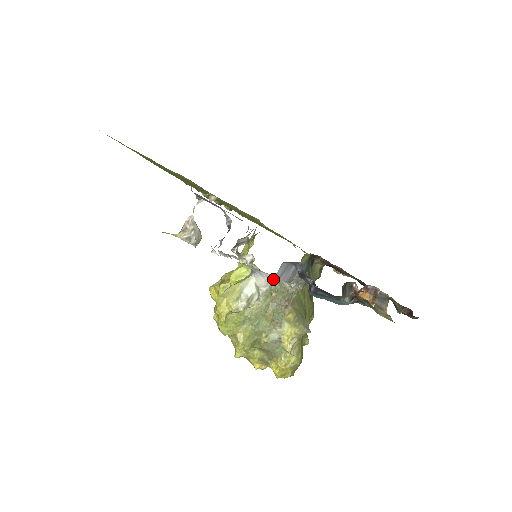
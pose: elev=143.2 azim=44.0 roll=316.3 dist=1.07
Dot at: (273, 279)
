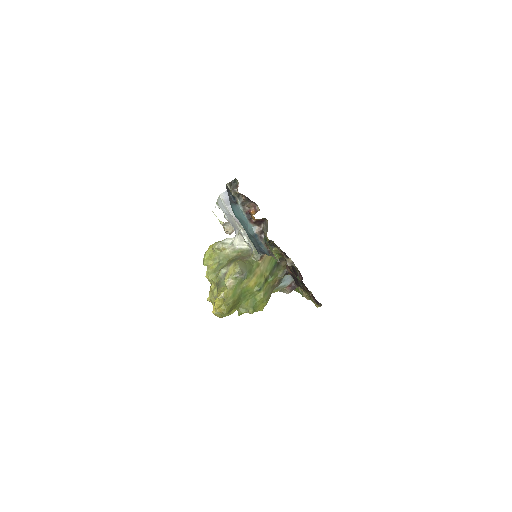
Dot at: (241, 238)
